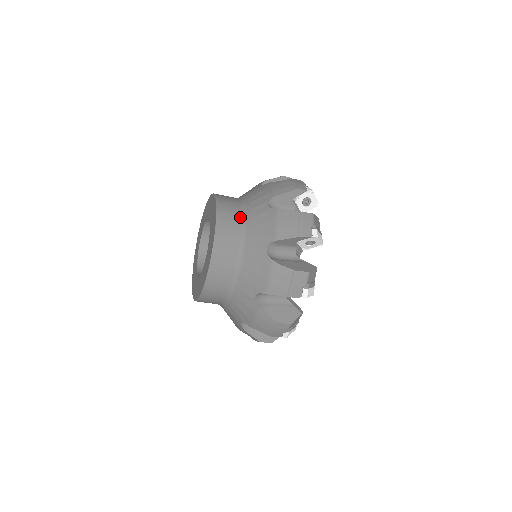
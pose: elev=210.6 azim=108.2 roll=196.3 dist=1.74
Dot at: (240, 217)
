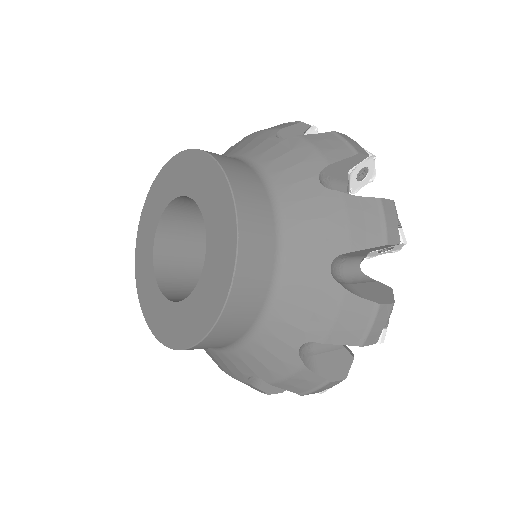
Dot at: (269, 203)
